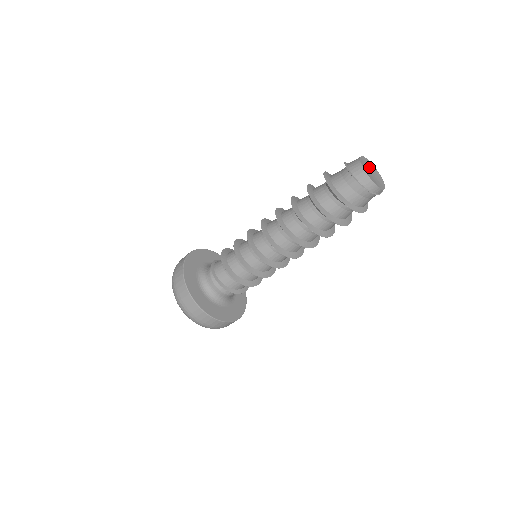
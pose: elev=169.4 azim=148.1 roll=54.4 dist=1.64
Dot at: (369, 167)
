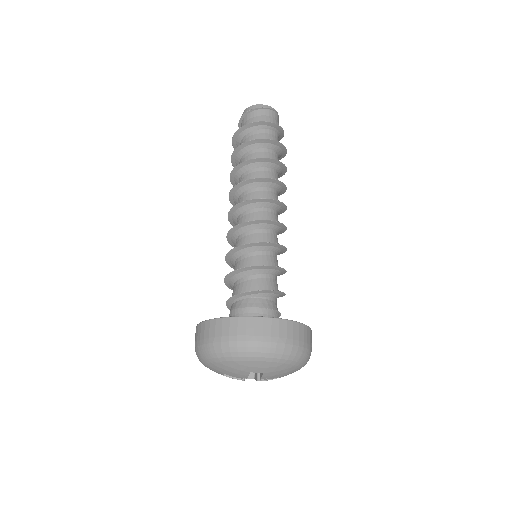
Dot at: occluded
